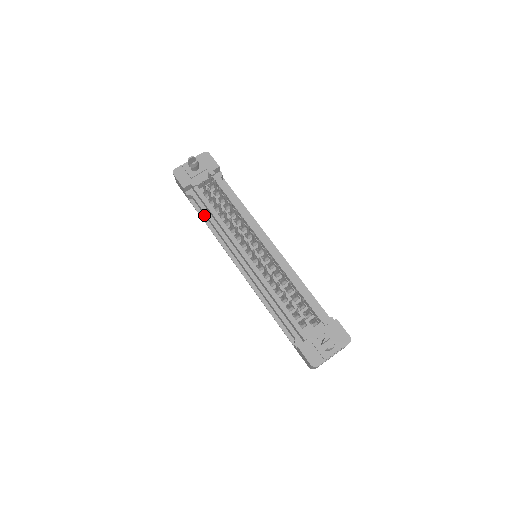
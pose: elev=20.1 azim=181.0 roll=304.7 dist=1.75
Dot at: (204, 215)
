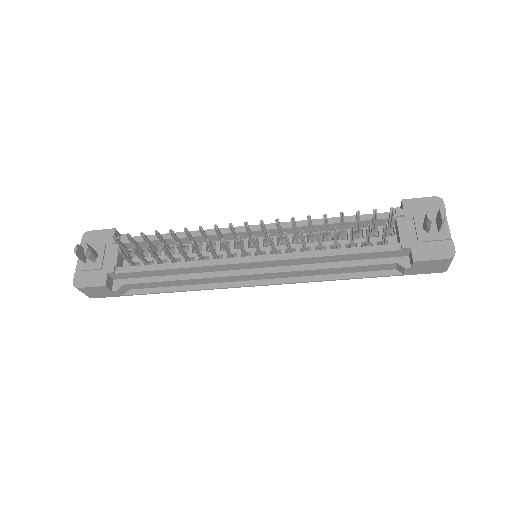
Dot at: (158, 288)
